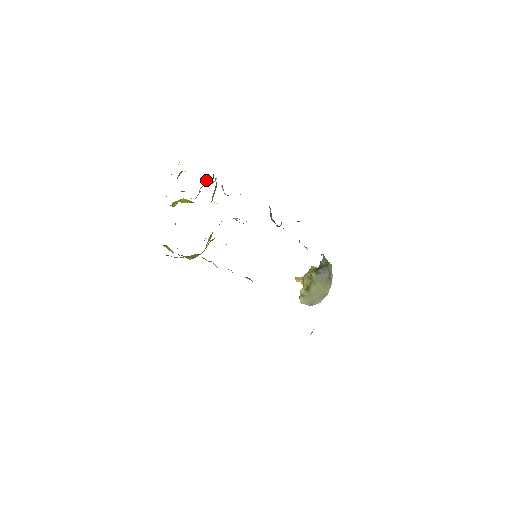
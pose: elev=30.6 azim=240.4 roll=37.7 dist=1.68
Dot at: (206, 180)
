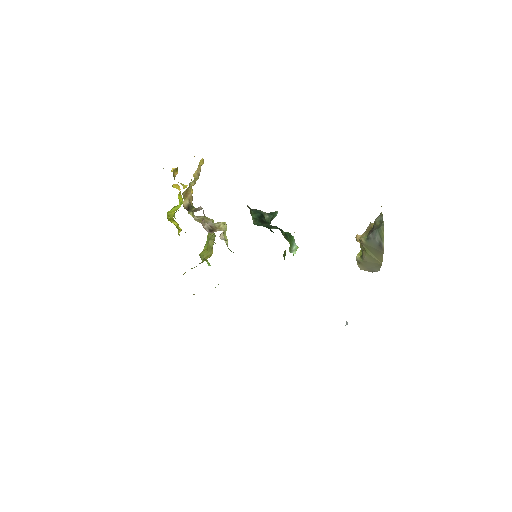
Dot at: occluded
